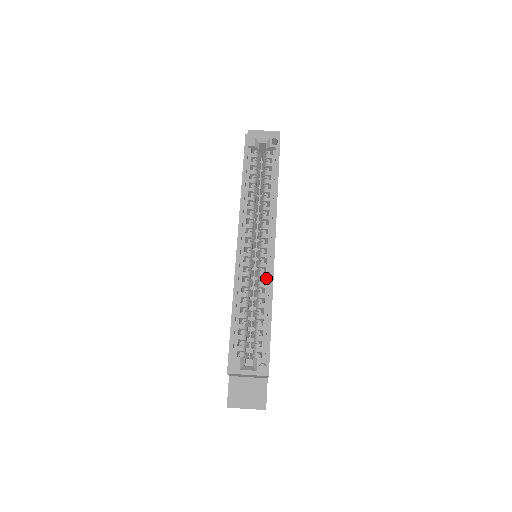
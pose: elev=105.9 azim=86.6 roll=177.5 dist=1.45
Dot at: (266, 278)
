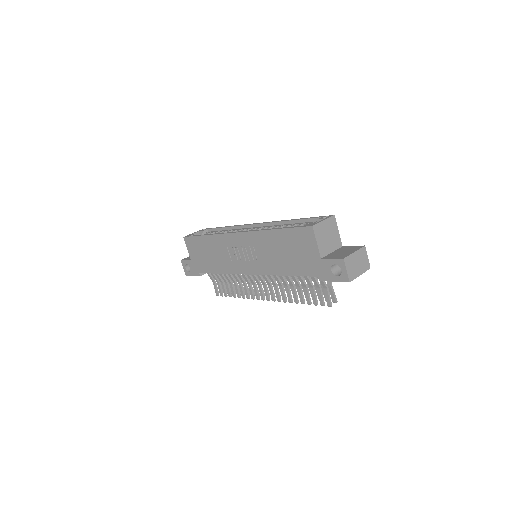
Dot at: (273, 226)
